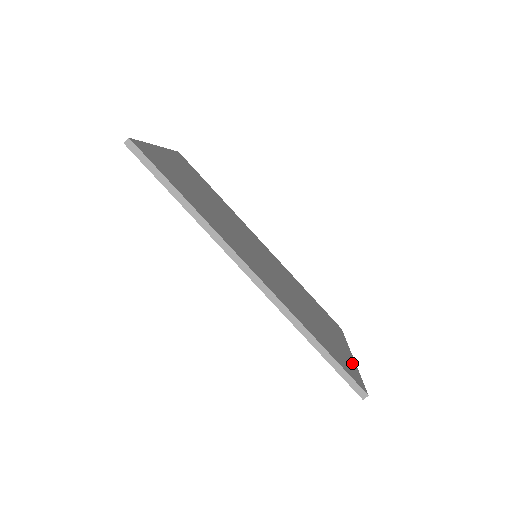
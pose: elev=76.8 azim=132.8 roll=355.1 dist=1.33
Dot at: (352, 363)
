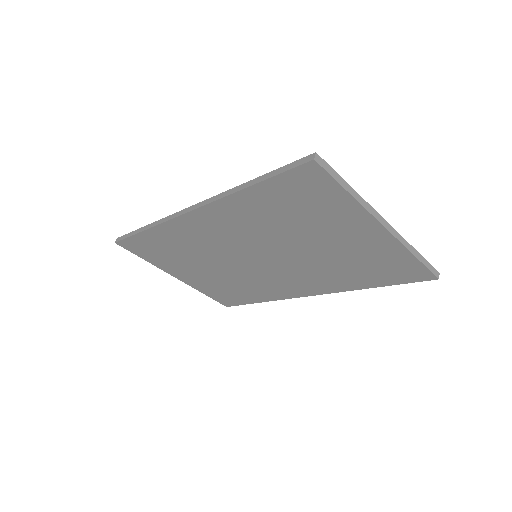
Dot at: occluded
